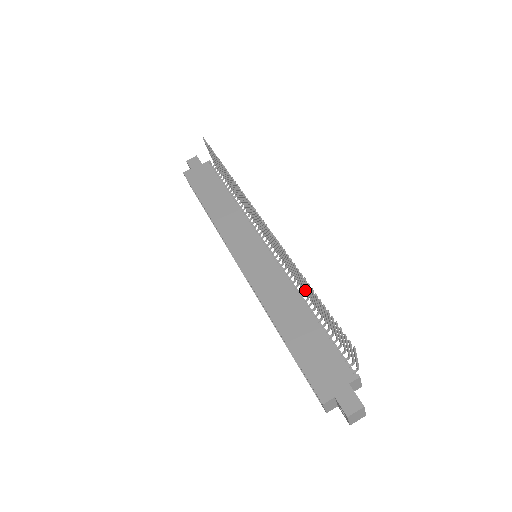
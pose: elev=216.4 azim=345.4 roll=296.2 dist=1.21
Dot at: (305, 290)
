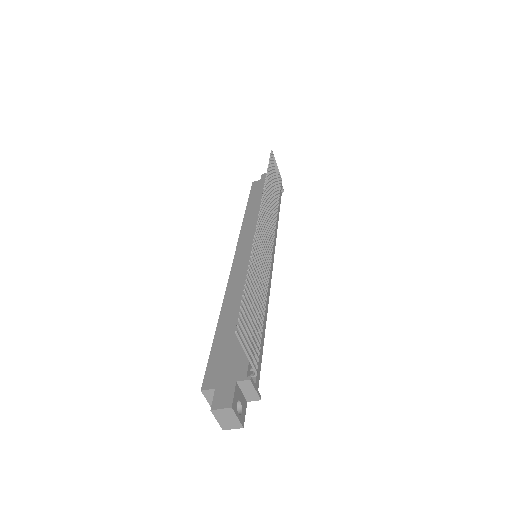
Dot at: (260, 286)
